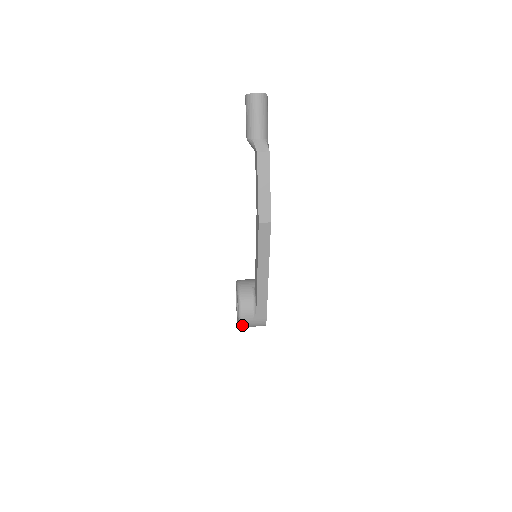
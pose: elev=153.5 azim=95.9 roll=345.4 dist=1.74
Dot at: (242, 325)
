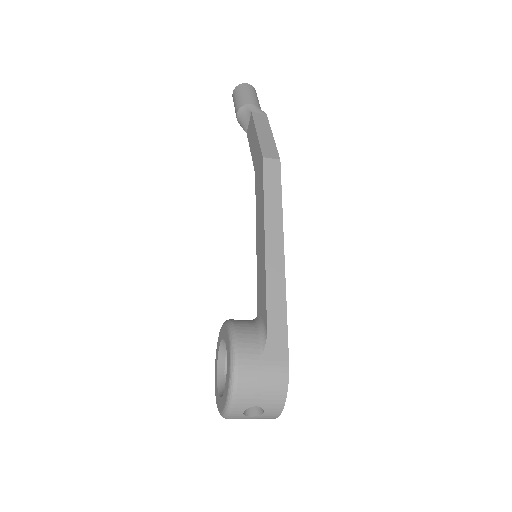
Dot at: (238, 380)
